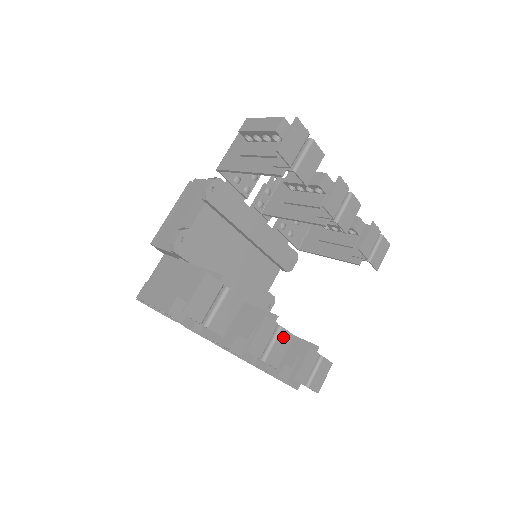
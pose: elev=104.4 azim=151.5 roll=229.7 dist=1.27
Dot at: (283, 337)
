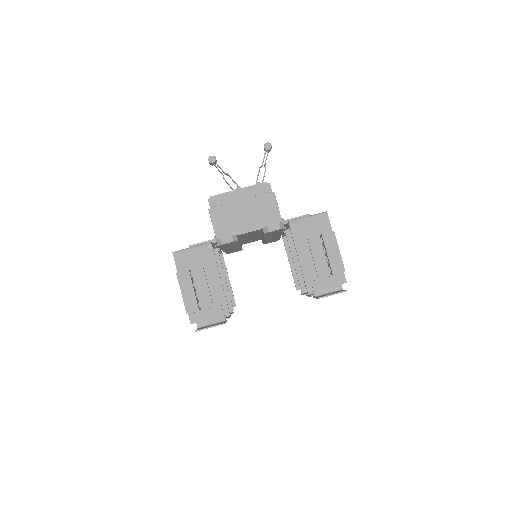
Dot at: occluded
